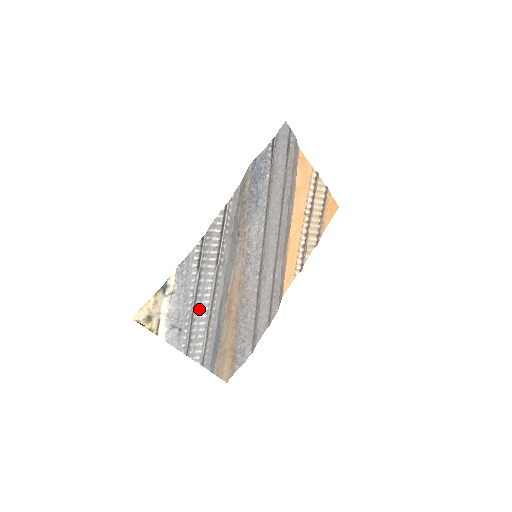
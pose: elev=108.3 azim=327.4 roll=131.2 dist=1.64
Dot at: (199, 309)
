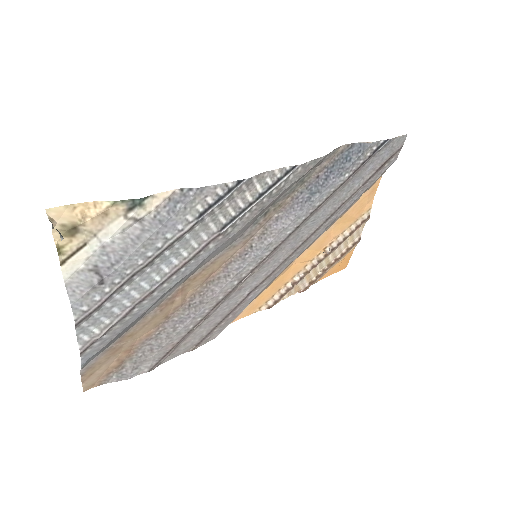
Dot at: (149, 271)
